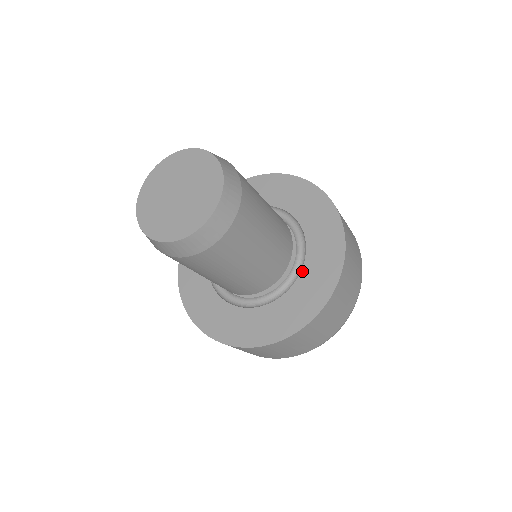
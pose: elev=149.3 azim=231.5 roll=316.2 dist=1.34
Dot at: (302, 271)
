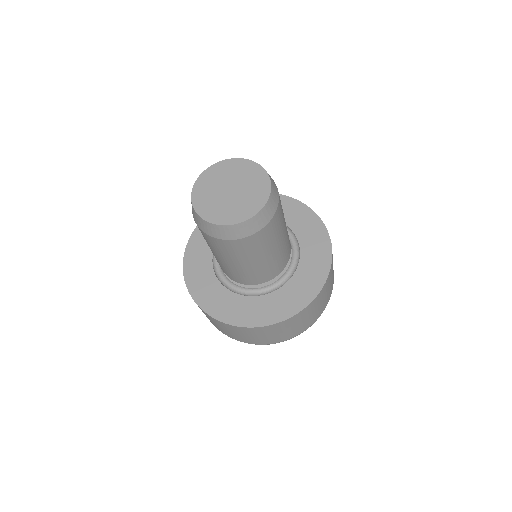
Dot at: (292, 277)
